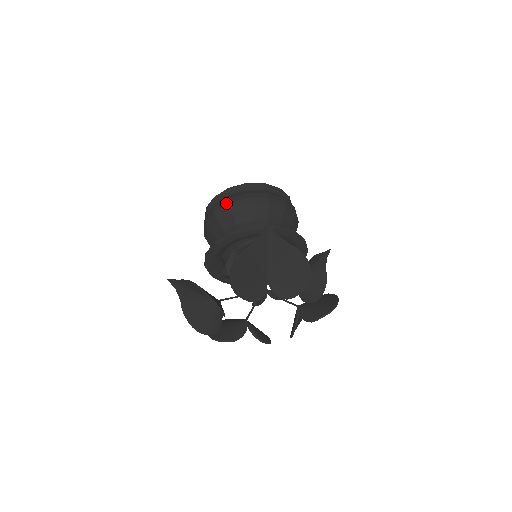
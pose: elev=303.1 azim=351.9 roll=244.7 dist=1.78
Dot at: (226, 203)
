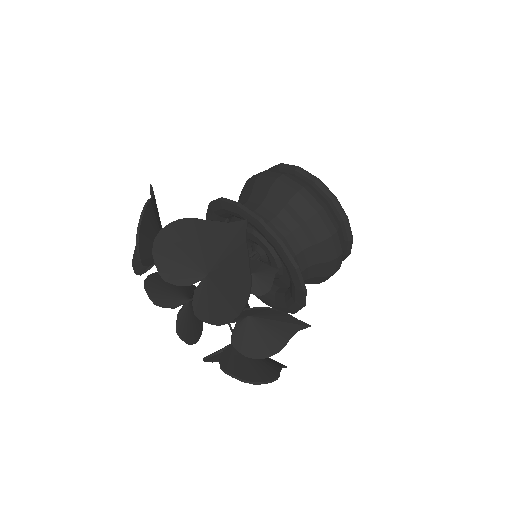
Dot at: (276, 176)
